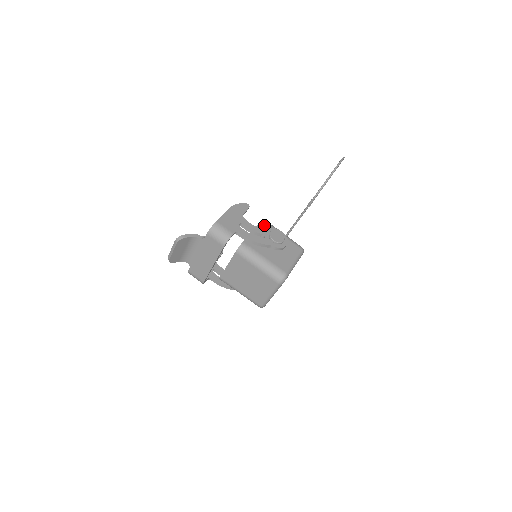
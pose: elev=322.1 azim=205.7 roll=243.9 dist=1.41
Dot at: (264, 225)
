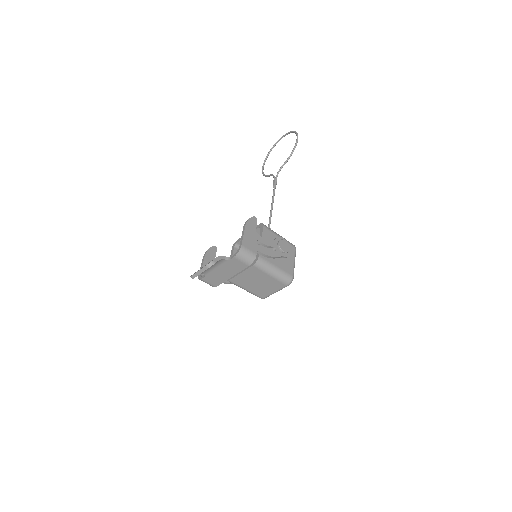
Dot at: (267, 232)
